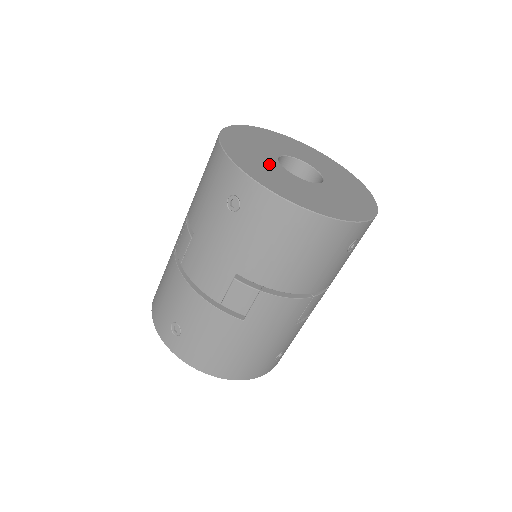
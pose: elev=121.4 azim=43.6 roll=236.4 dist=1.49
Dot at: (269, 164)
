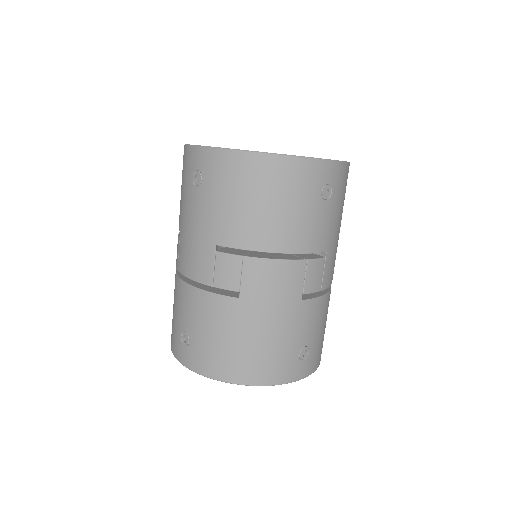
Dot at: occluded
